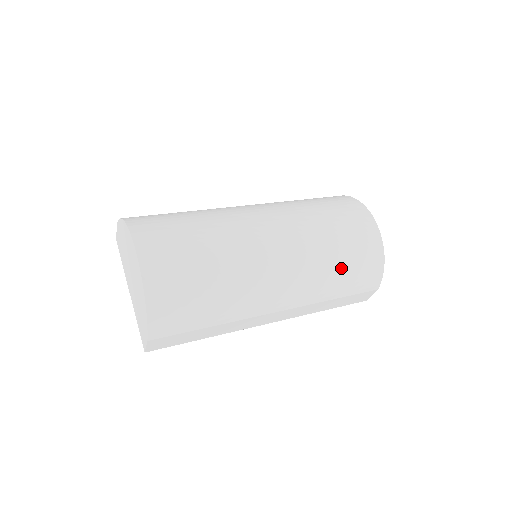
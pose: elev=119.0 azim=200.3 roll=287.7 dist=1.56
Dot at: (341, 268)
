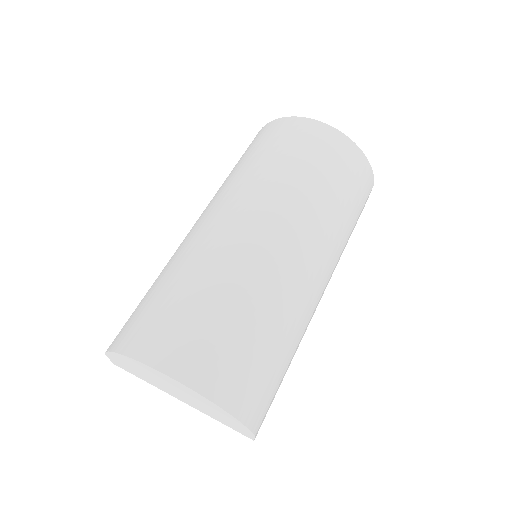
Dot at: (341, 198)
